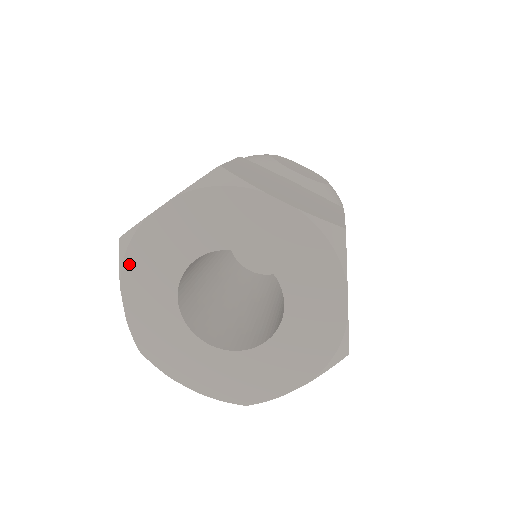
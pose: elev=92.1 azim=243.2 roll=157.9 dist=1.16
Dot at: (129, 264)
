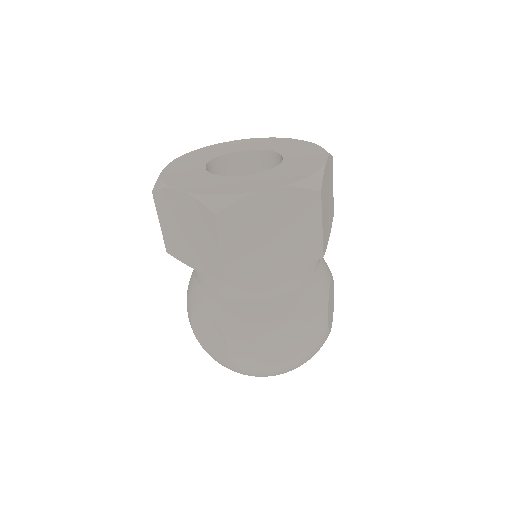
Dot at: (168, 180)
